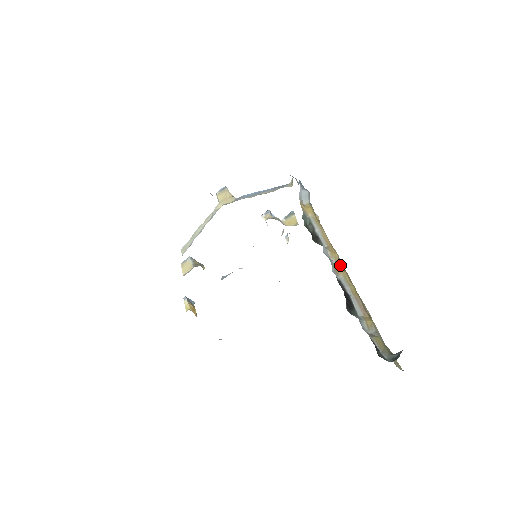
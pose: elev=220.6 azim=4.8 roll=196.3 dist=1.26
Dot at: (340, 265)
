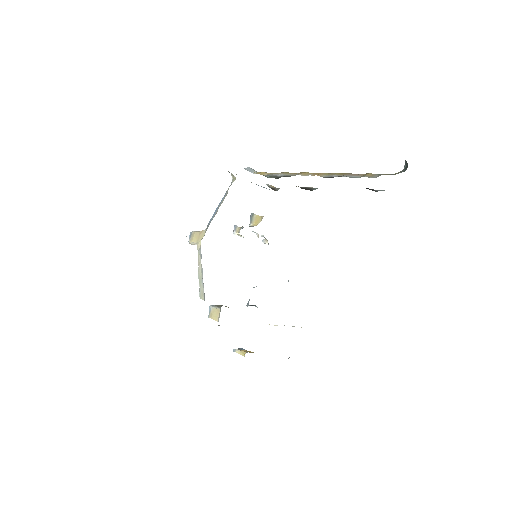
Dot at: (315, 174)
